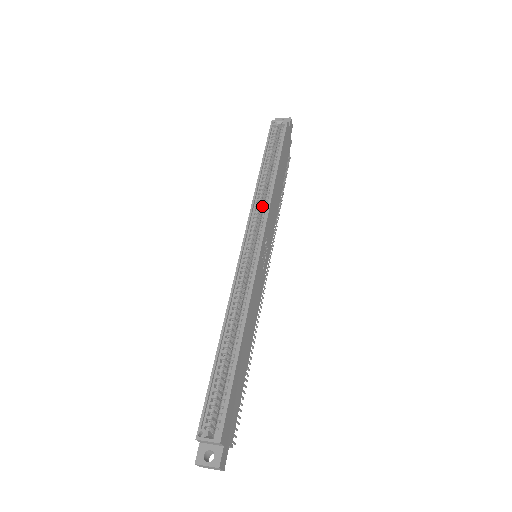
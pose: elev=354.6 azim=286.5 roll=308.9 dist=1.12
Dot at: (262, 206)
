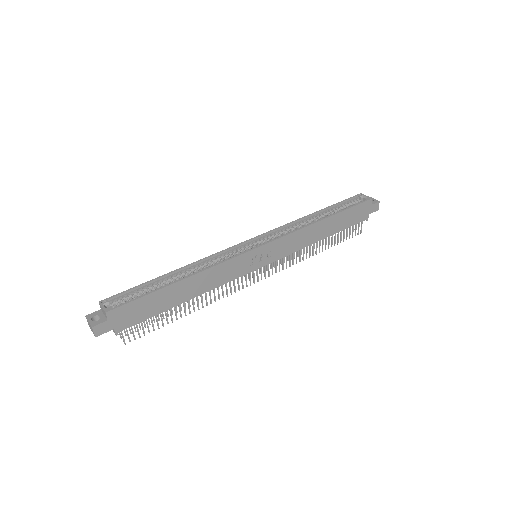
Dot at: occluded
